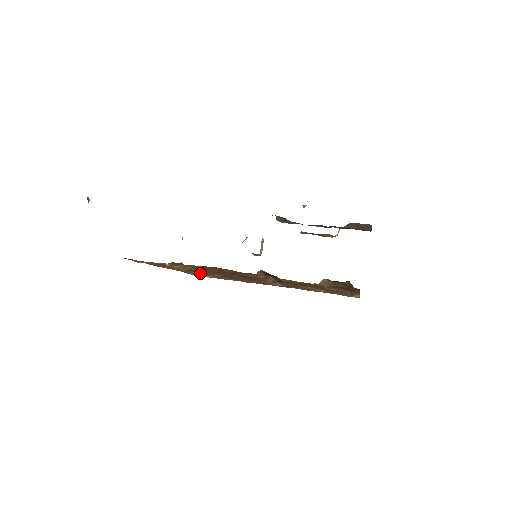
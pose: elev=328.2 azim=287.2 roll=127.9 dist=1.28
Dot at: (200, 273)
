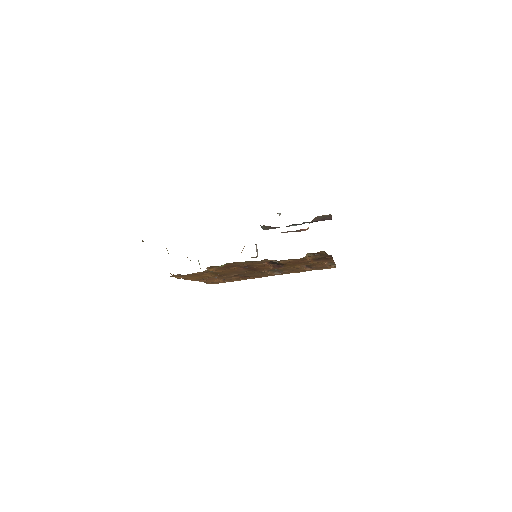
Dot at: (218, 280)
